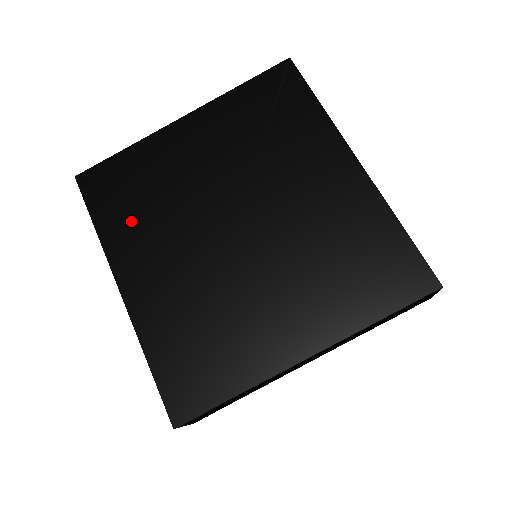
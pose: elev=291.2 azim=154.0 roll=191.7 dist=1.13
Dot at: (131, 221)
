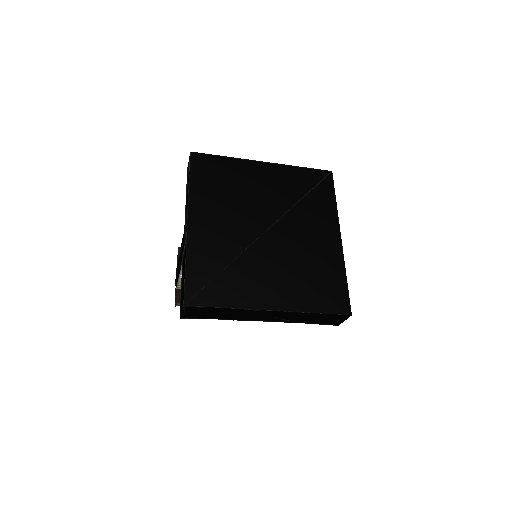
Dot at: (211, 193)
